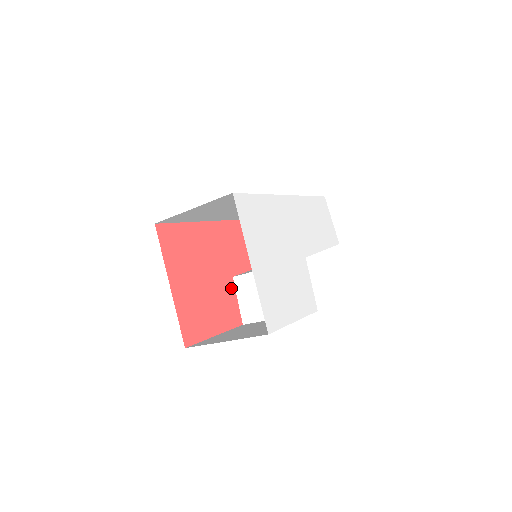
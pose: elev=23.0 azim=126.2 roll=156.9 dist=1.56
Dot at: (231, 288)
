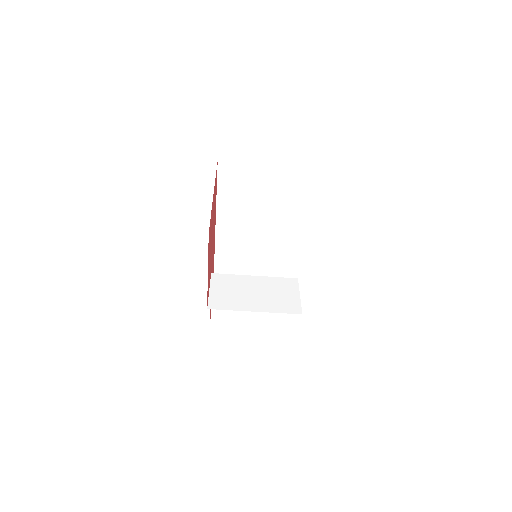
Dot at: (210, 275)
